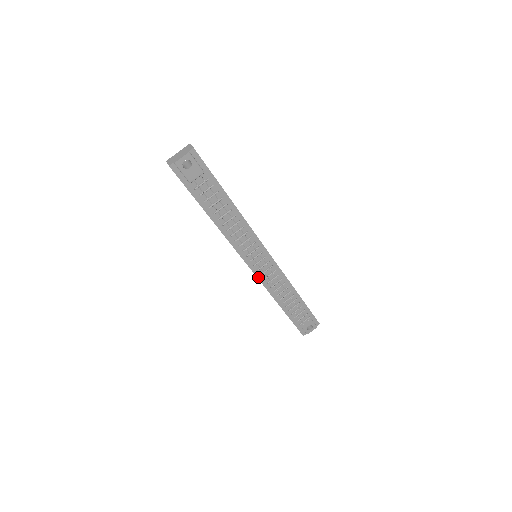
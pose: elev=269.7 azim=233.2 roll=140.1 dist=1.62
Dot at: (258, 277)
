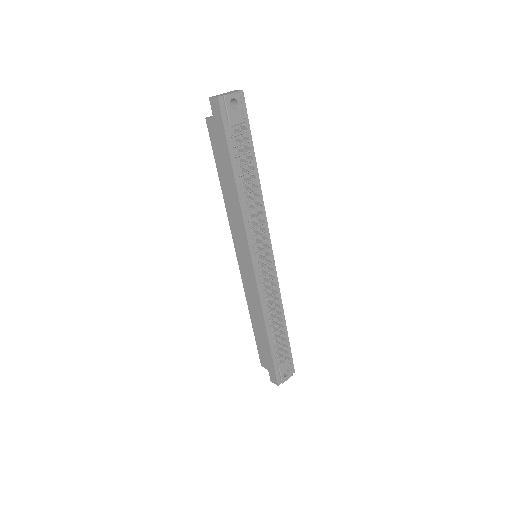
Dot at: (257, 281)
